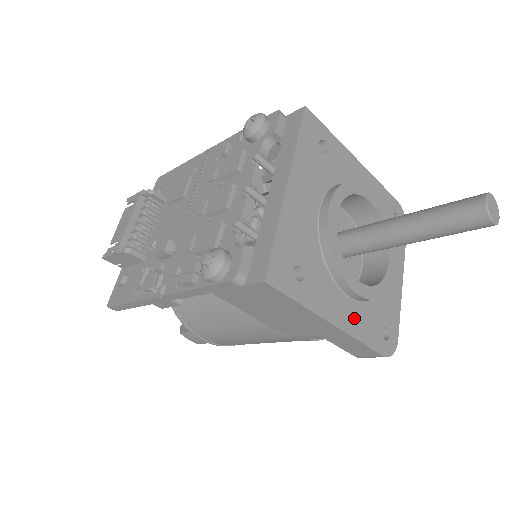
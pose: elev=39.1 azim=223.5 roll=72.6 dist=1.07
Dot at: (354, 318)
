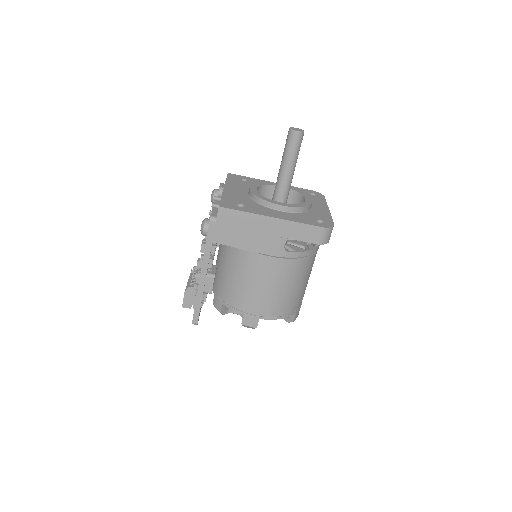
Dot at: (289, 217)
